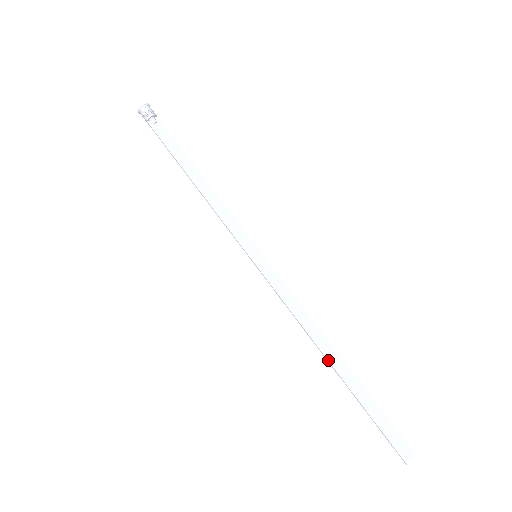
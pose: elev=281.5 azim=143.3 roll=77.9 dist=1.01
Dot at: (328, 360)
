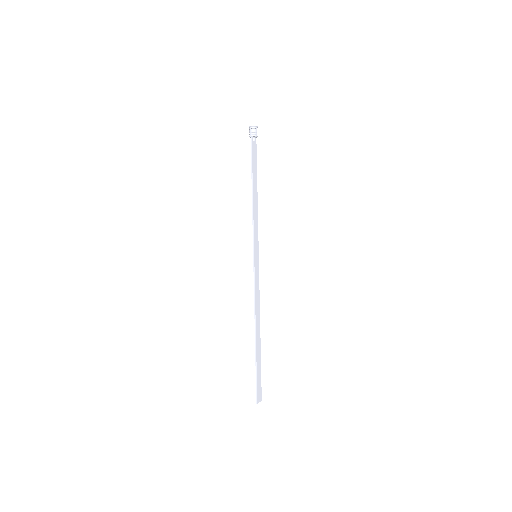
Dot at: (256, 333)
